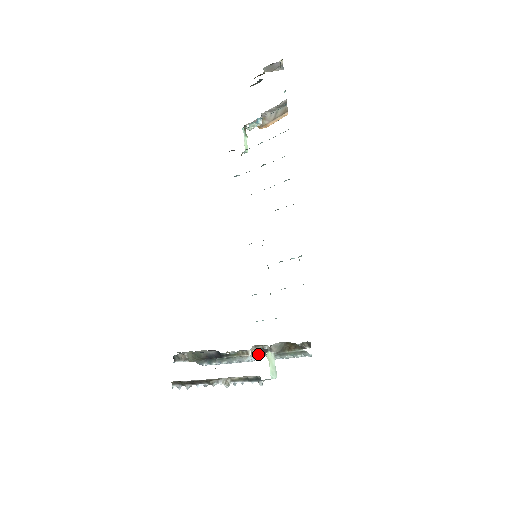
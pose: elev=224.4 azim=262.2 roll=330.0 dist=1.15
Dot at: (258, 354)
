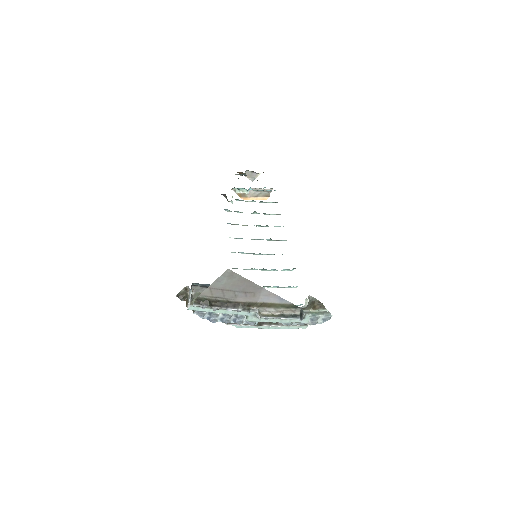
Dot at: occluded
